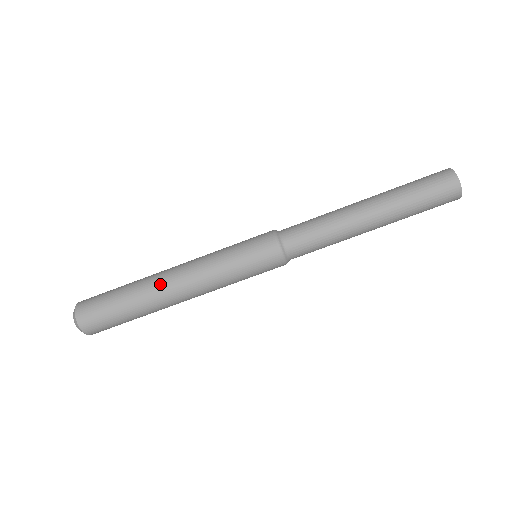
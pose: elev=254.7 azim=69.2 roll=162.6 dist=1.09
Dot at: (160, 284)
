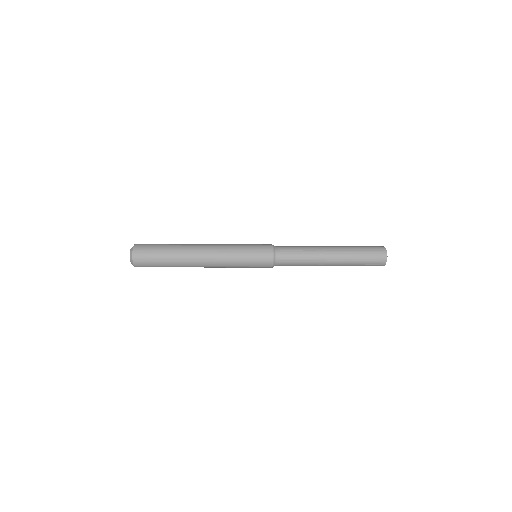
Dot at: (193, 260)
